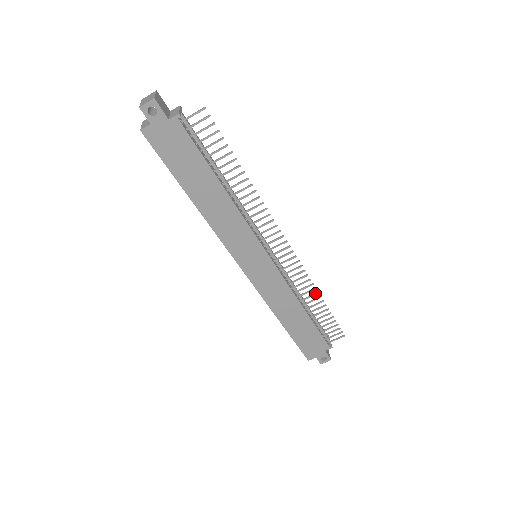
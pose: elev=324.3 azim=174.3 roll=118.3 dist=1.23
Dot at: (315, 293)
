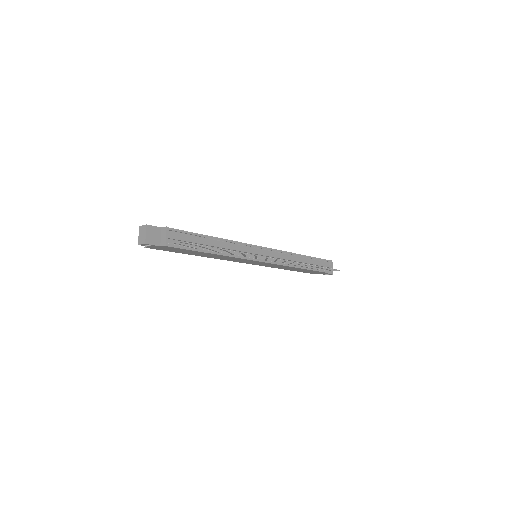
Dot at: occluded
